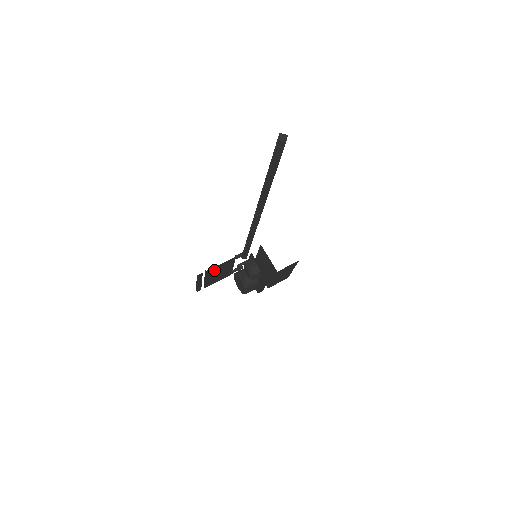
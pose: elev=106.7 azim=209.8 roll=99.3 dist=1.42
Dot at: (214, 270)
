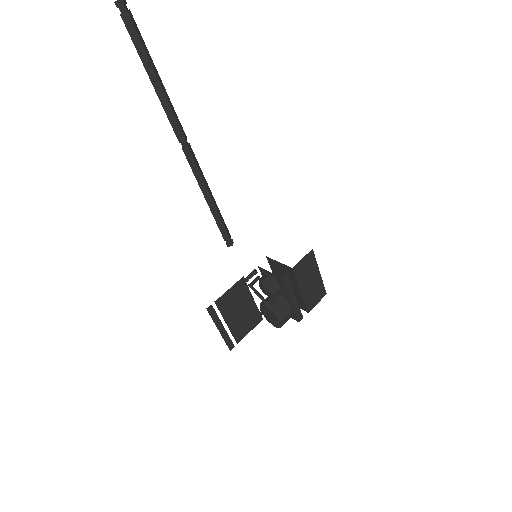
Dot at: (227, 303)
